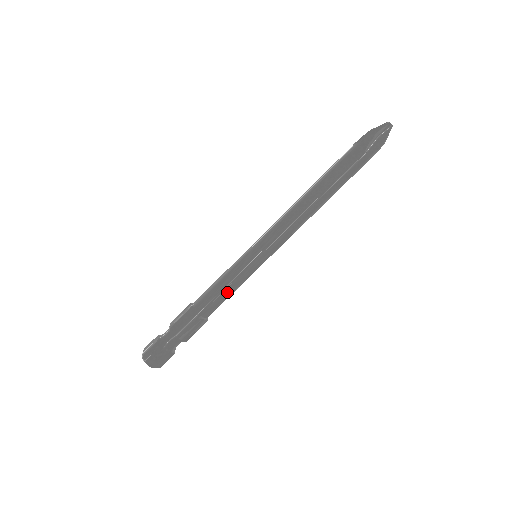
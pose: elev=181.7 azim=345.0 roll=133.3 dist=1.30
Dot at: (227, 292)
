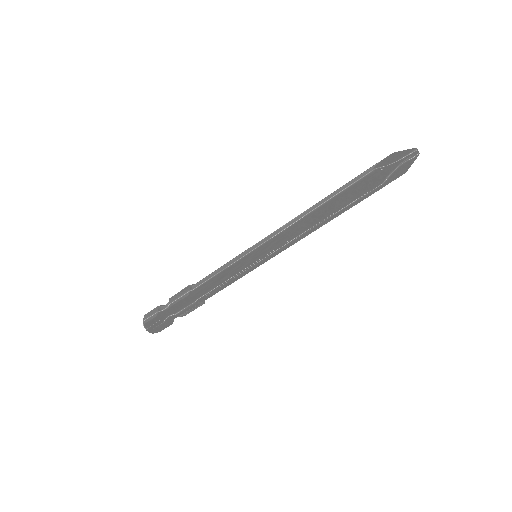
Dot at: (225, 286)
